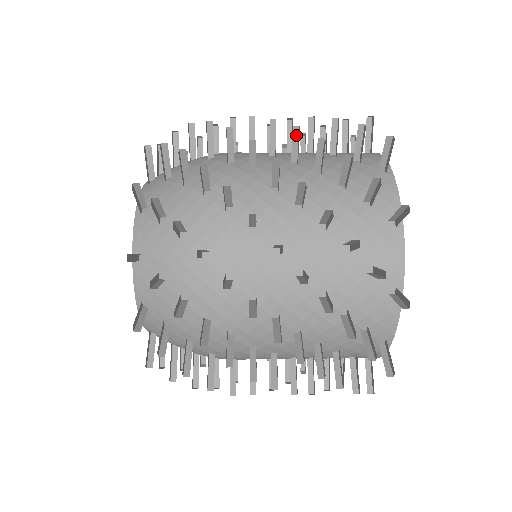
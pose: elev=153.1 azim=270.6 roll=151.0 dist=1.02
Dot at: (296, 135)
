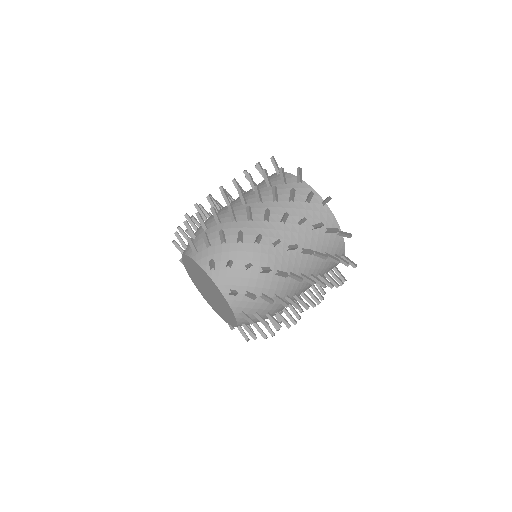
Dot at: (309, 250)
